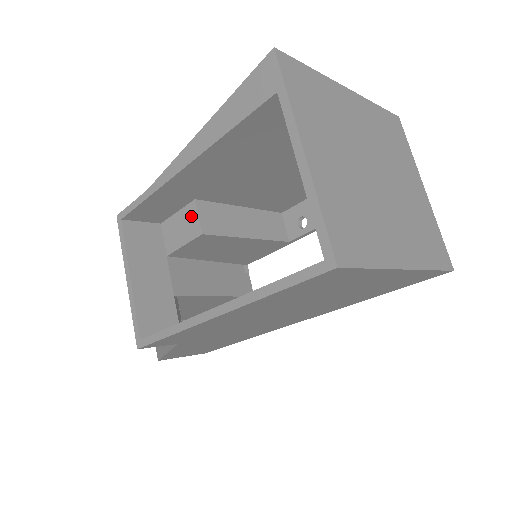
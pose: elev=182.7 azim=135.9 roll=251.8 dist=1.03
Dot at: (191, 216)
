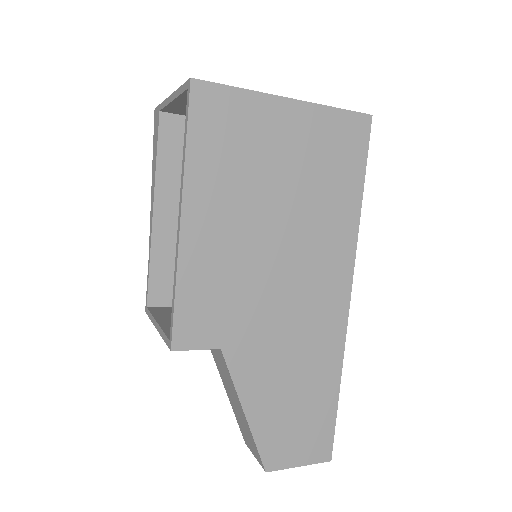
Dot at: occluded
